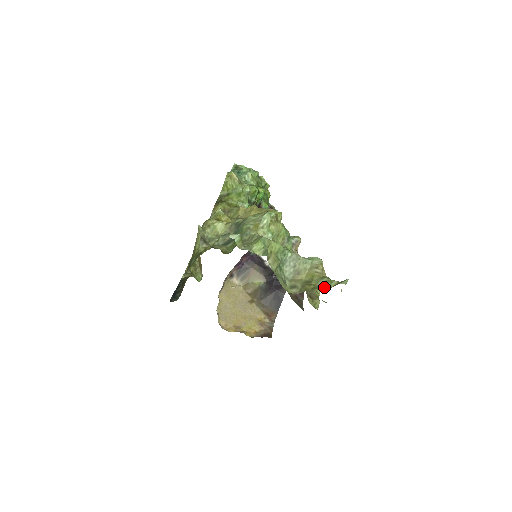
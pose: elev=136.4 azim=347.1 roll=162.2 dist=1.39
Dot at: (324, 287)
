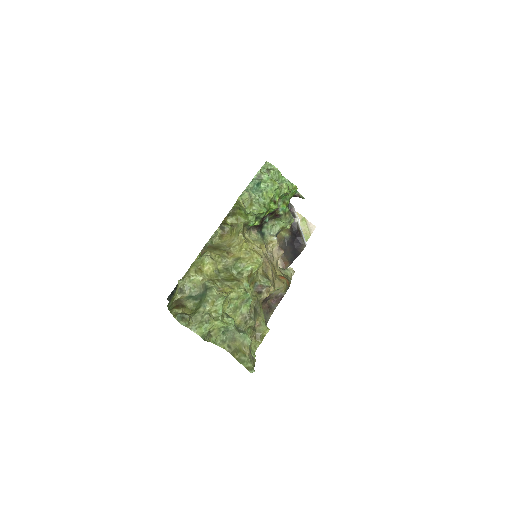
Dot at: (242, 364)
